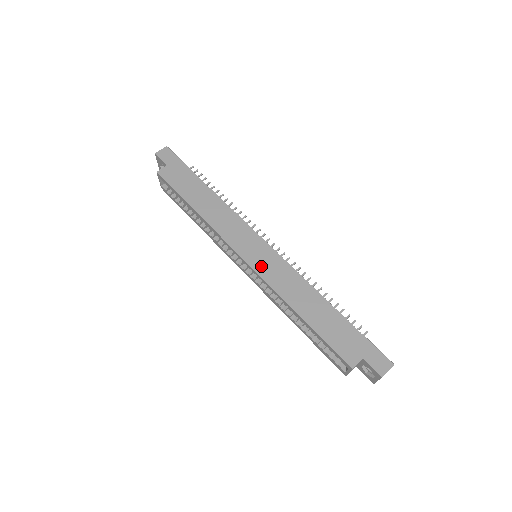
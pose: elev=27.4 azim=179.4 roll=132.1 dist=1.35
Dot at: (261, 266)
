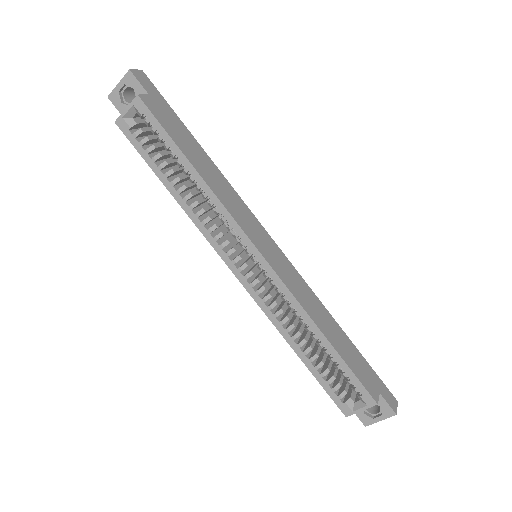
Dot at: (279, 268)
